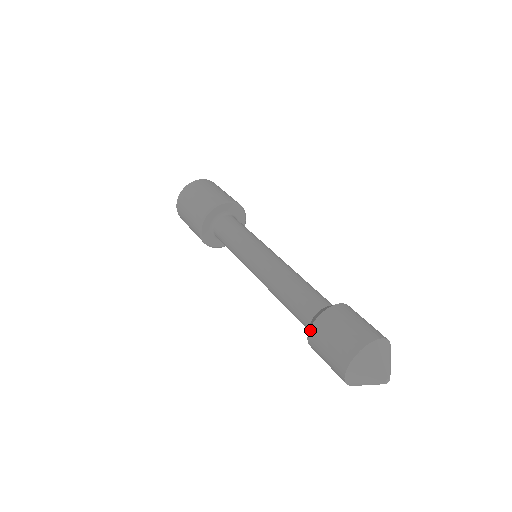
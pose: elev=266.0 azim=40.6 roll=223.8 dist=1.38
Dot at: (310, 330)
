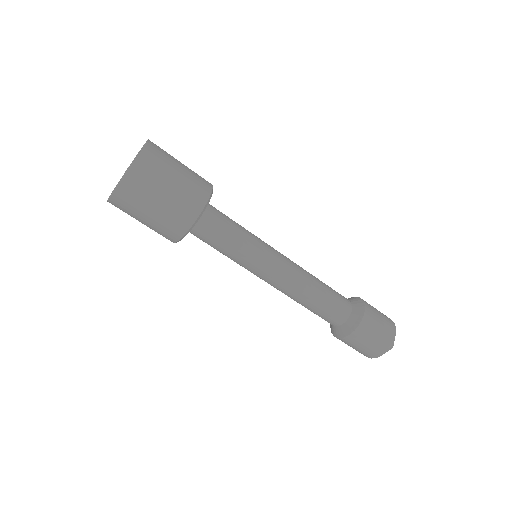
Dot at: (343, 339)
